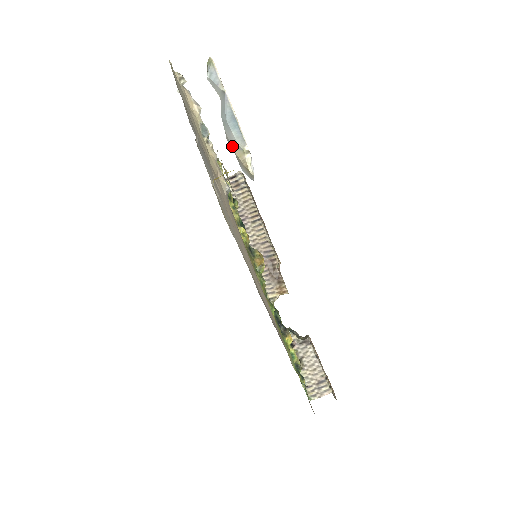
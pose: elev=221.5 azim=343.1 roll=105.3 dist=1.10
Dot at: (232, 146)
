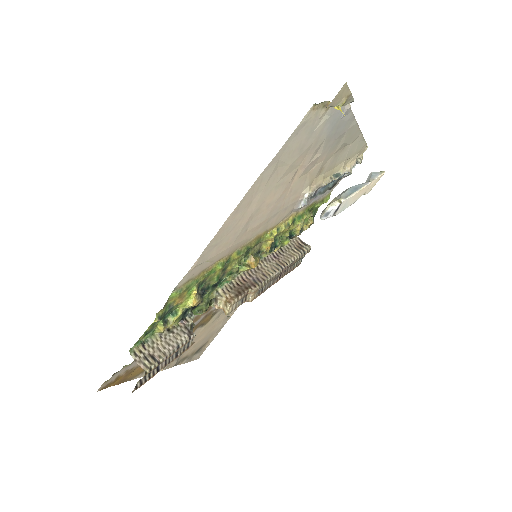
Dot at: (337, 196)
